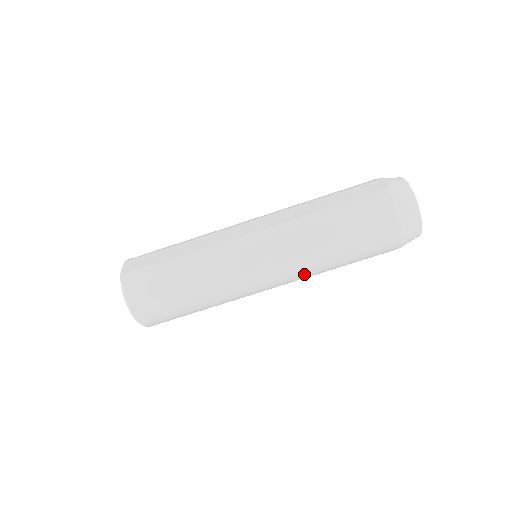
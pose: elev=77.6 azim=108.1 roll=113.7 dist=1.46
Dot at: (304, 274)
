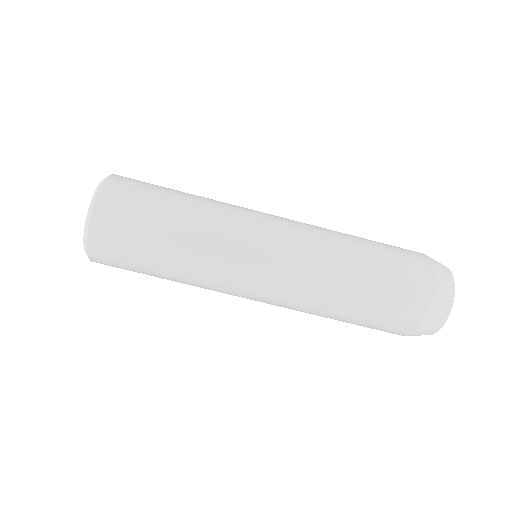
Dot at: occluded
